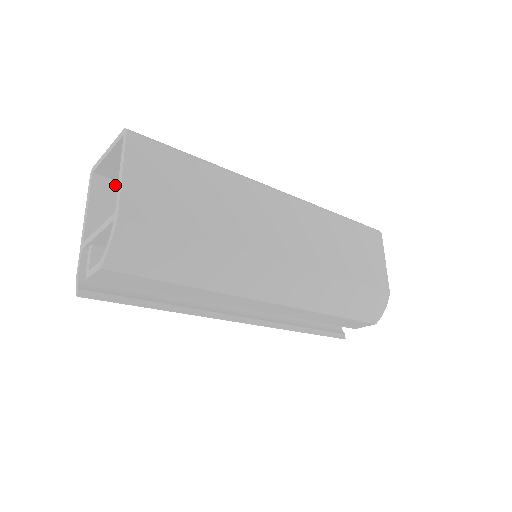
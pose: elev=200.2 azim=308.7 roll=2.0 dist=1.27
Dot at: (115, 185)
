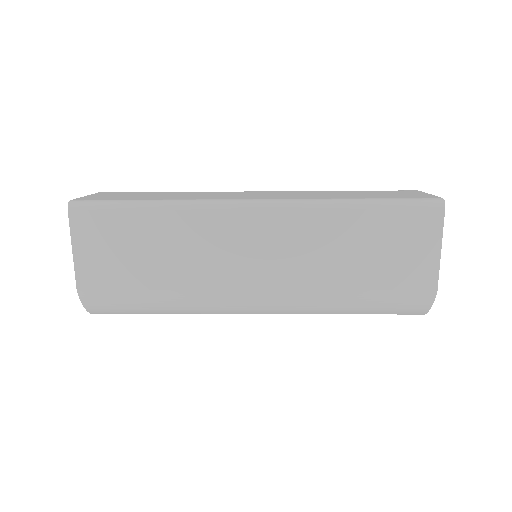
Dot at: occluded
